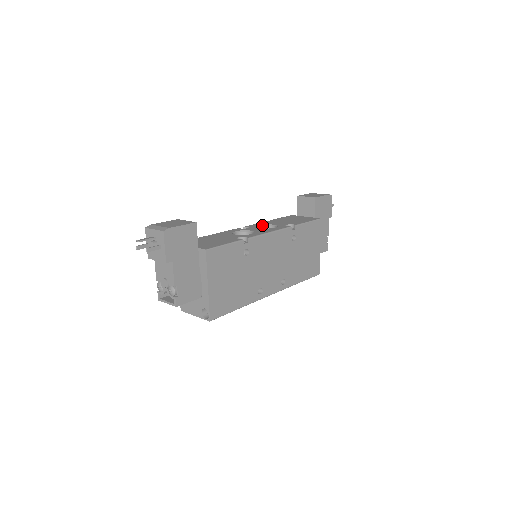
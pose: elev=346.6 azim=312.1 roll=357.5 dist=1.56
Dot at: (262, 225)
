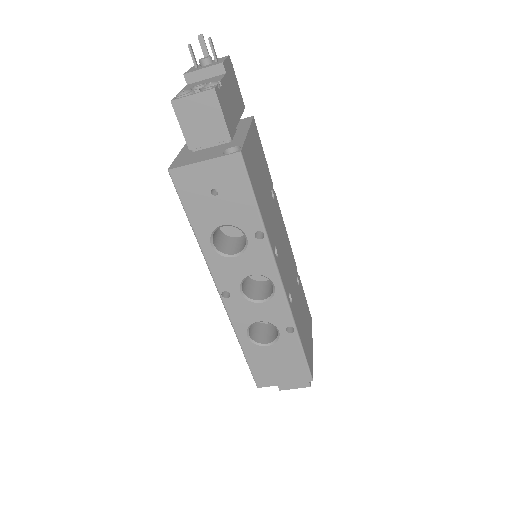
Dot at: occluded
